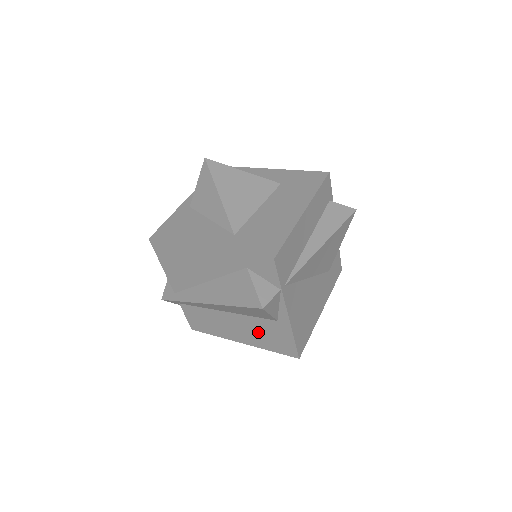
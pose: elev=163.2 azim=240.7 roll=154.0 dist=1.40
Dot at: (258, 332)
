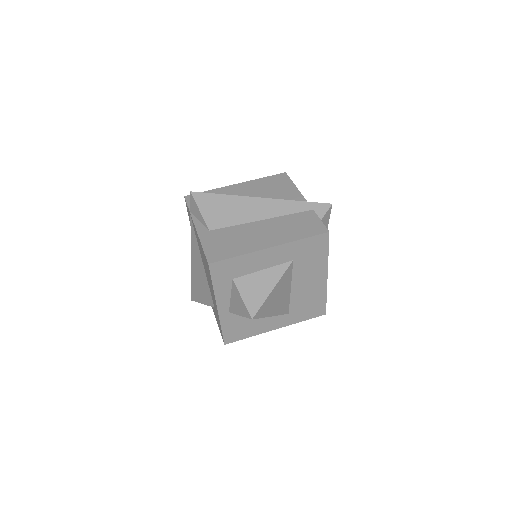
Dot at: occluded
